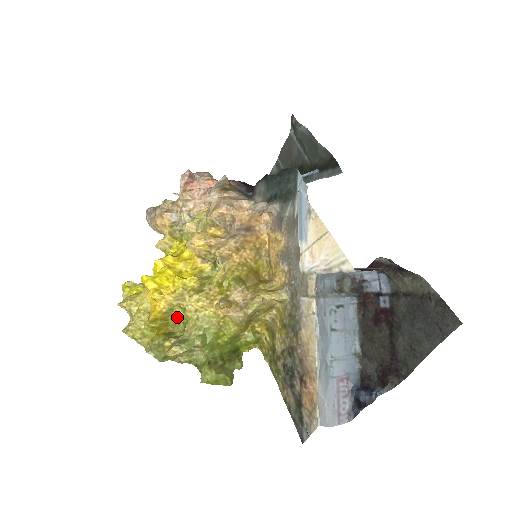
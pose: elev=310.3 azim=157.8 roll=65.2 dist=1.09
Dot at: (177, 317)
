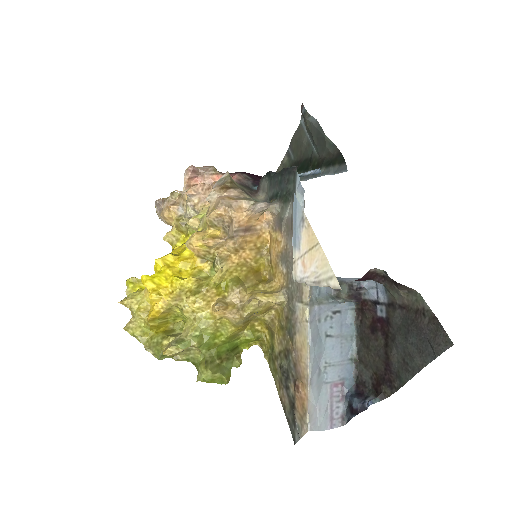
Dot at: (176, 316)
